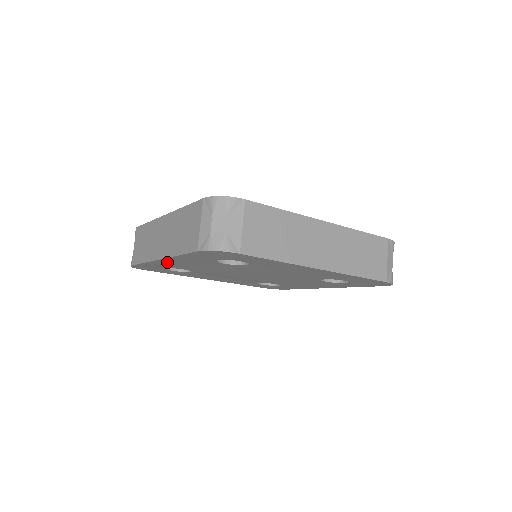
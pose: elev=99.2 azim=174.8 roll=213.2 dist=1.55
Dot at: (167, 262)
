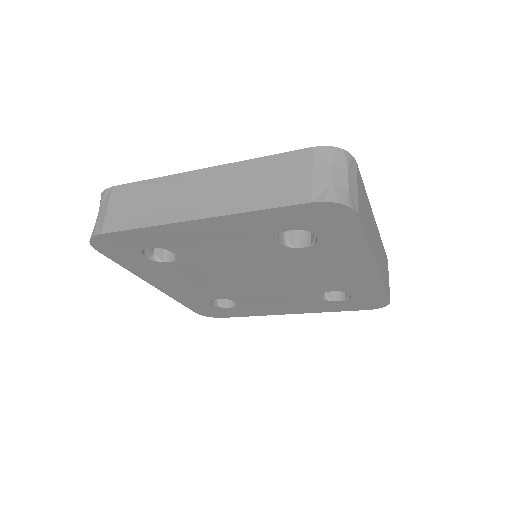
Dot at: (193, 229)
